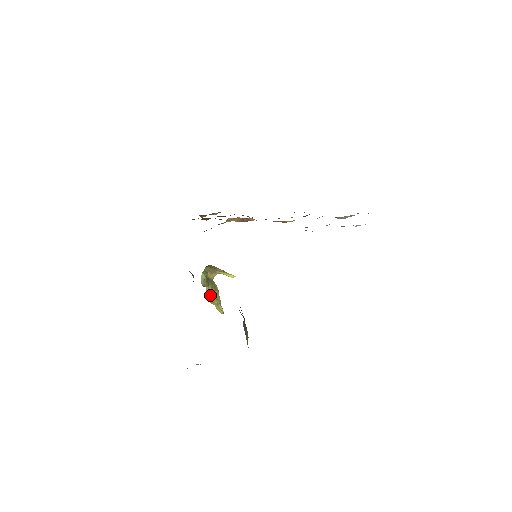
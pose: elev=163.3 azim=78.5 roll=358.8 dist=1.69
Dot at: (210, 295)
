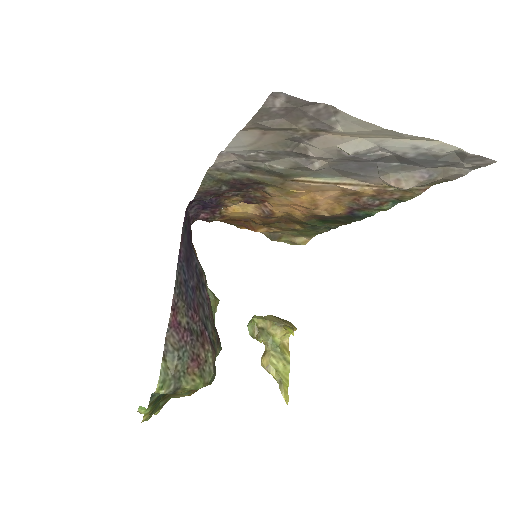
Dot at: (267, 359)
